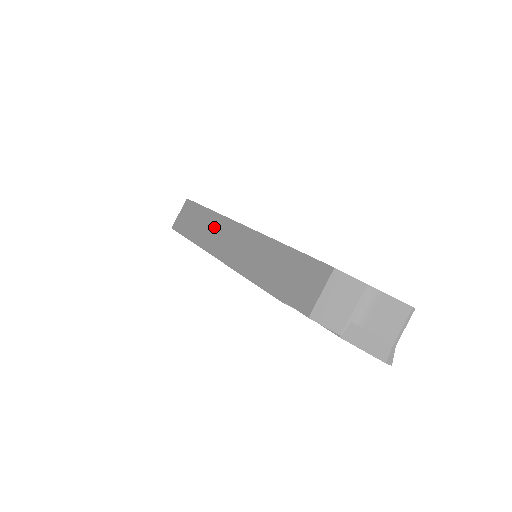
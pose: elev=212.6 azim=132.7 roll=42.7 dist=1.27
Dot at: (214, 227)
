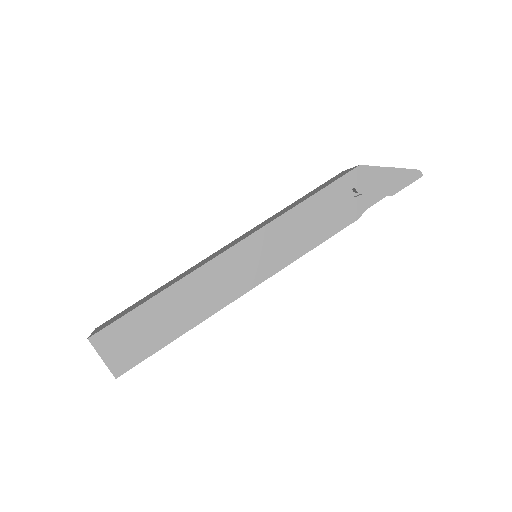
Dot at: (186, 272)
